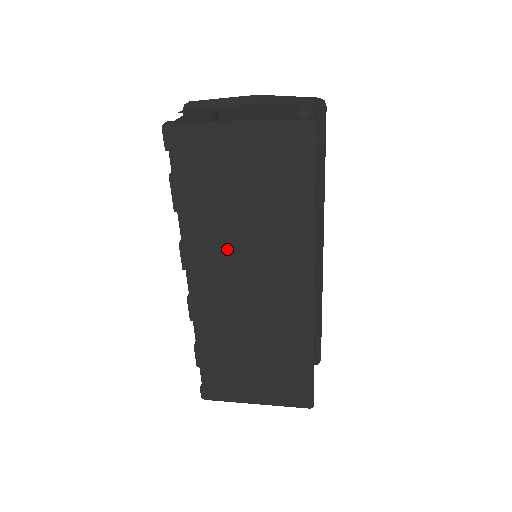
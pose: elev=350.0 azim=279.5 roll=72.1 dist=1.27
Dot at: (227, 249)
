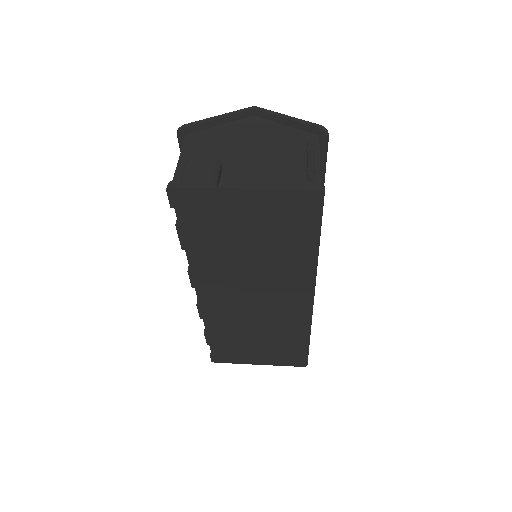
Dot at: (234, 276)
